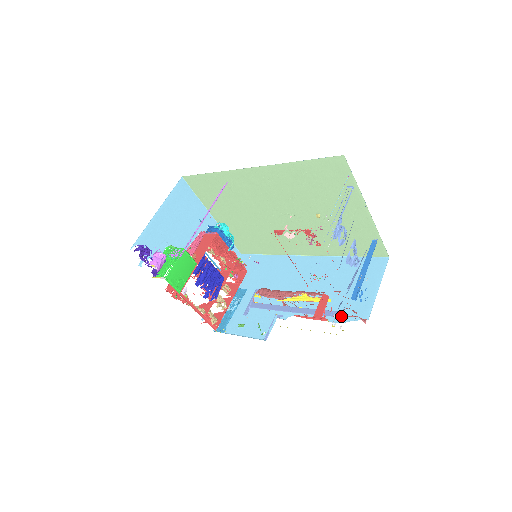
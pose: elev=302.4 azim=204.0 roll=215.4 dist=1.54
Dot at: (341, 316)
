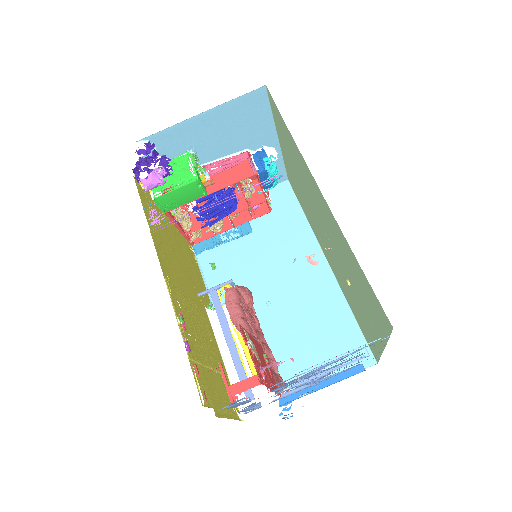
Dot at: (281, 366)
